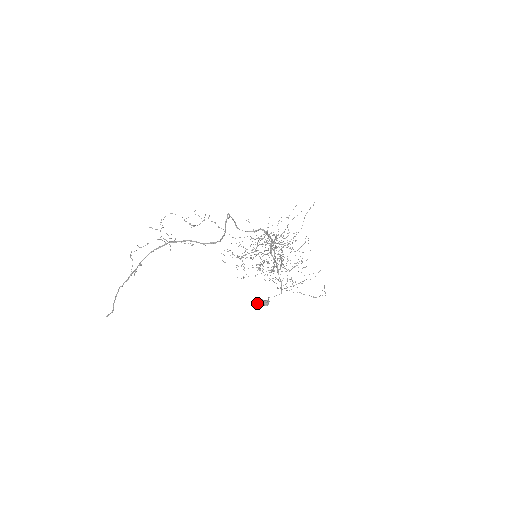
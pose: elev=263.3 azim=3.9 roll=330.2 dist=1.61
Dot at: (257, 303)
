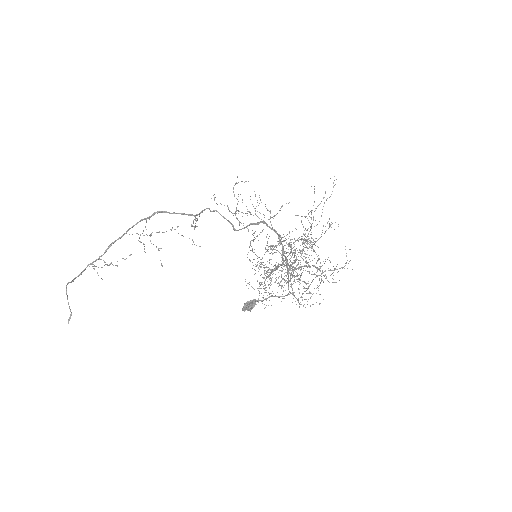
Dot at: (244, 309)
